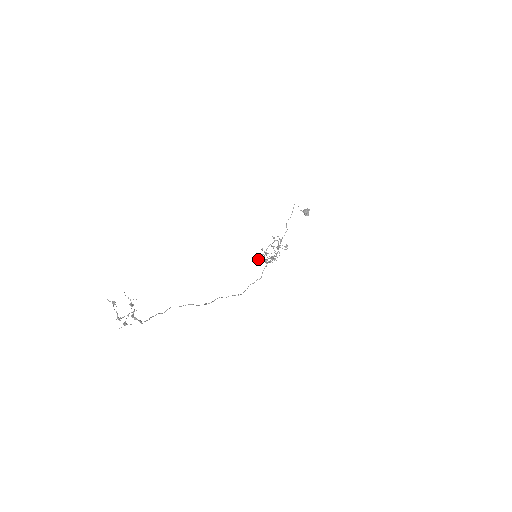
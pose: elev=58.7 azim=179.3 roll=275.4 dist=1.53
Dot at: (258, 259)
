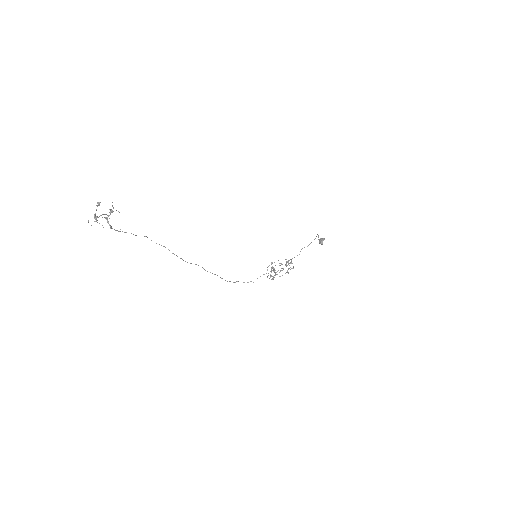
Dot at: occluded
